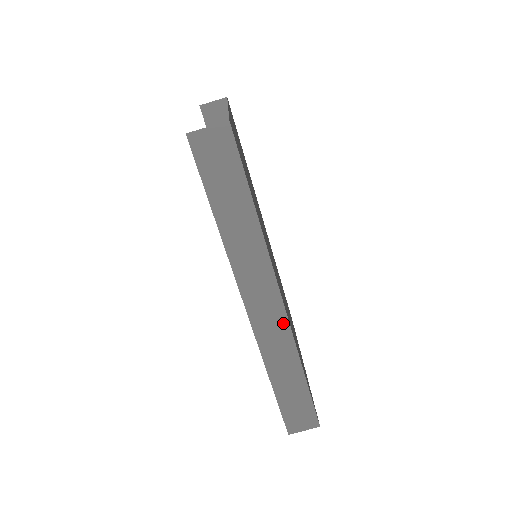
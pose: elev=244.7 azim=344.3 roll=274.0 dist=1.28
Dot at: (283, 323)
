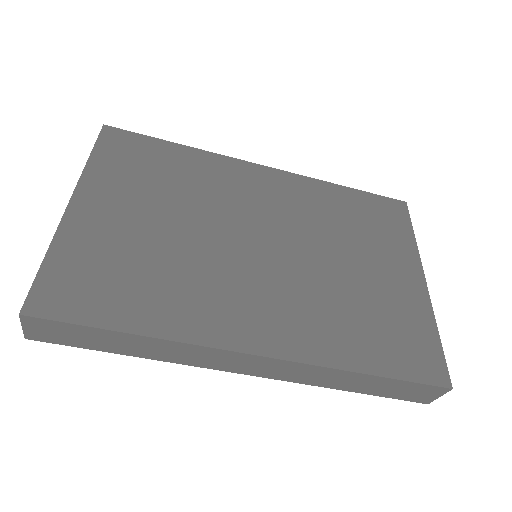
Dot at: (287, 364)
